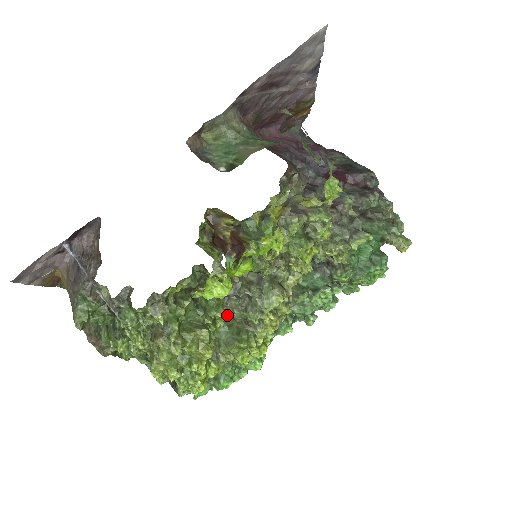
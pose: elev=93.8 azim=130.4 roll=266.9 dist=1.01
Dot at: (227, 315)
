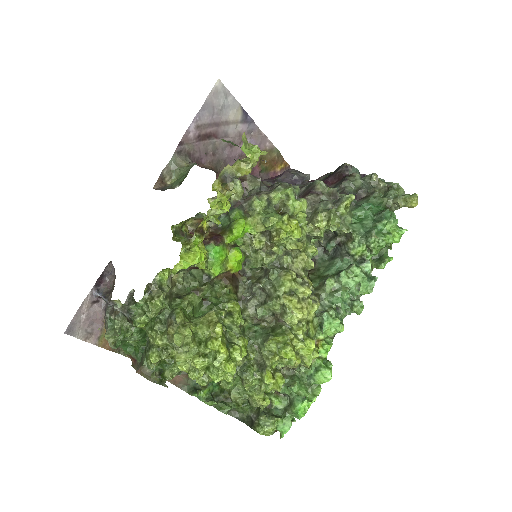
Dot at: (257, 320)
